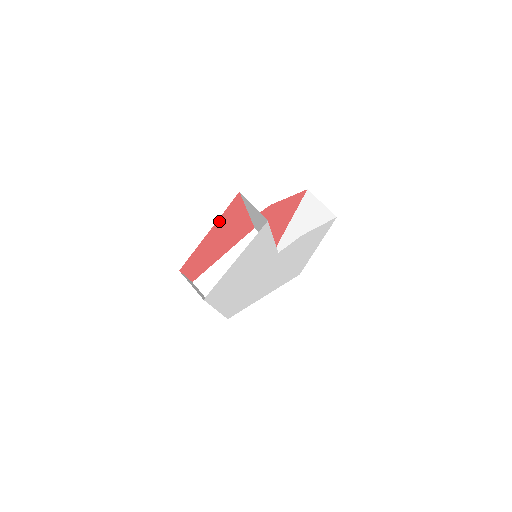
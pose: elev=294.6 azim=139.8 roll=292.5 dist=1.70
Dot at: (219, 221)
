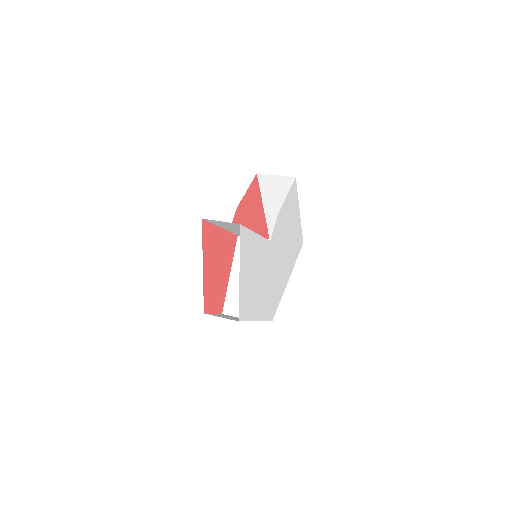
Dot at: (204, 253)
